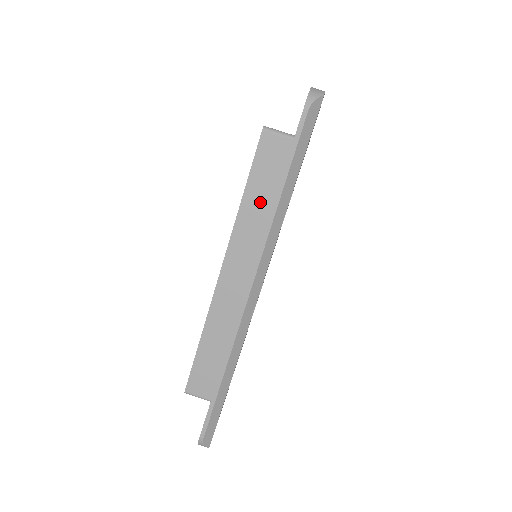
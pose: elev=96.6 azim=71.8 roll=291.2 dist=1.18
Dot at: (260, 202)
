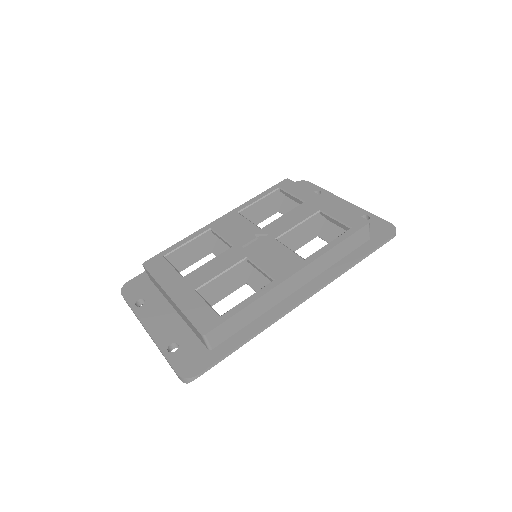
Dot at: (337, 255)
